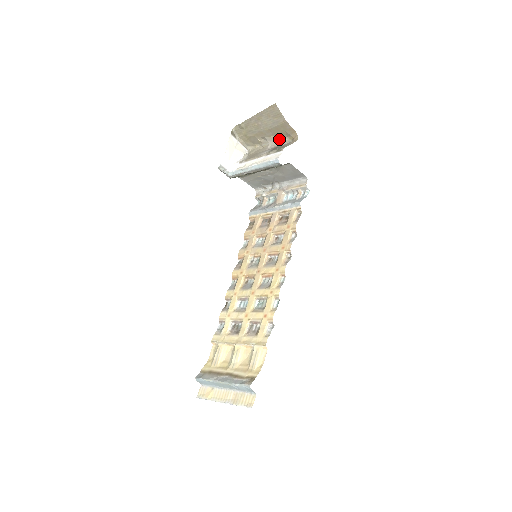
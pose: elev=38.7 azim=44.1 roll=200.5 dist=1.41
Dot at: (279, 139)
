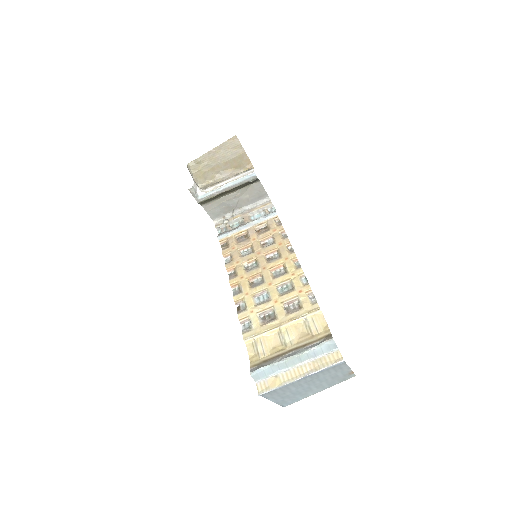
Dot at: (234, 172)
